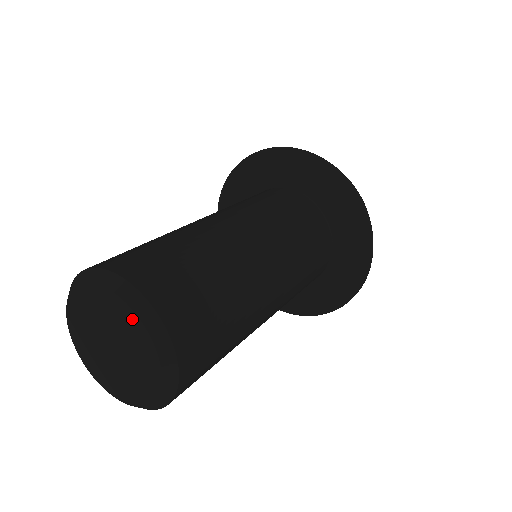
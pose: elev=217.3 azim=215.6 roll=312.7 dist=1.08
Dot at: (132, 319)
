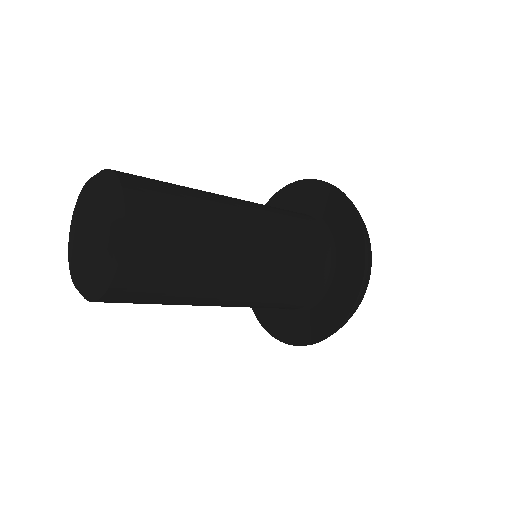
Dot at: (98, 185)
